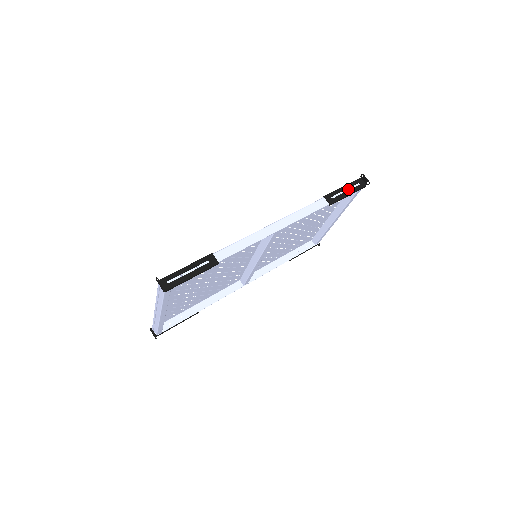
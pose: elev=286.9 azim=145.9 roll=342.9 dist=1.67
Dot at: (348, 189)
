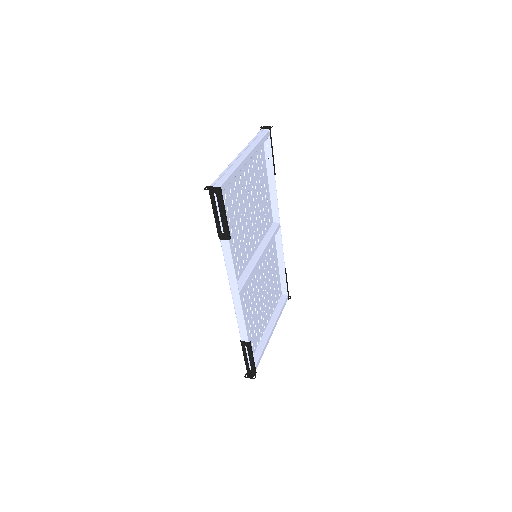
Dot at: (284, 286)
